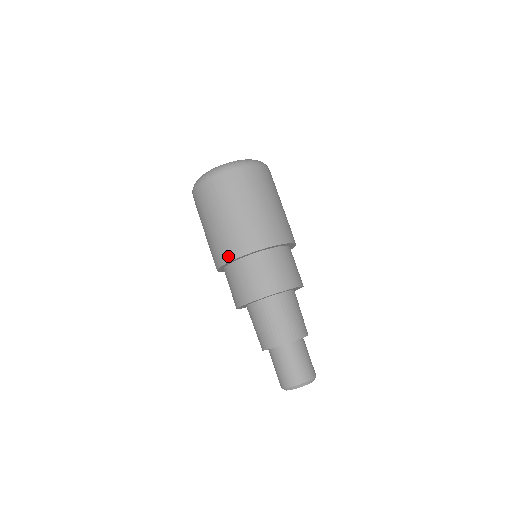
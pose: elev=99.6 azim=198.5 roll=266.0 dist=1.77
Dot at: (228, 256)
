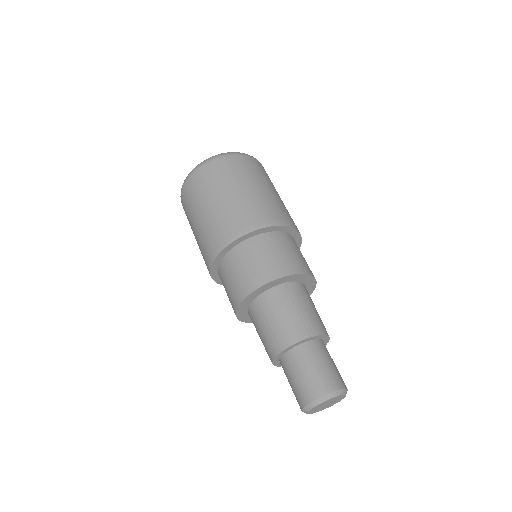
Dot at: (215, 249)
